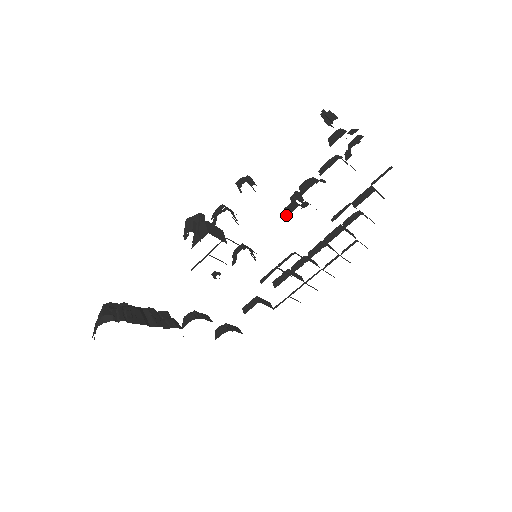
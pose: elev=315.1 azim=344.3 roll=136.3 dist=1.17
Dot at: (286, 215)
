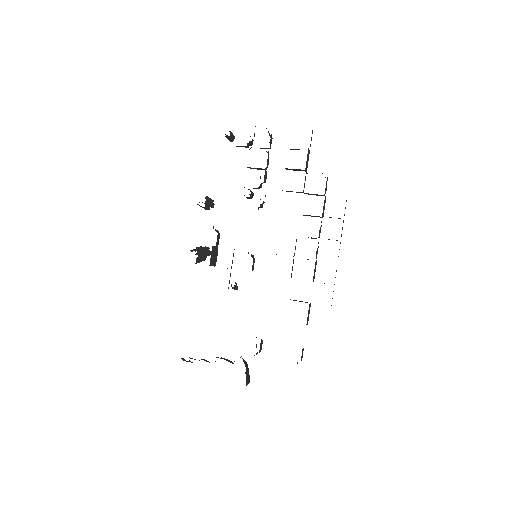
Dot at: occluded
